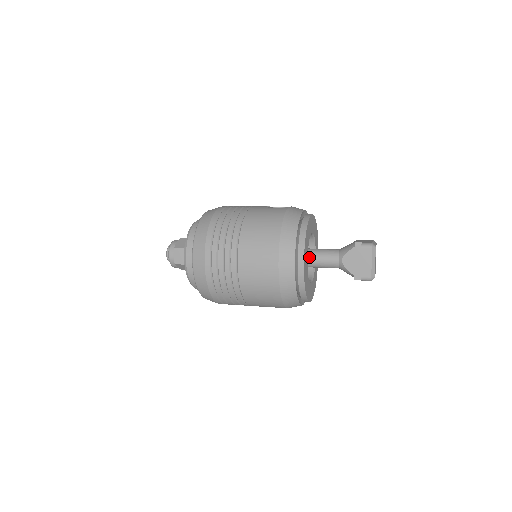
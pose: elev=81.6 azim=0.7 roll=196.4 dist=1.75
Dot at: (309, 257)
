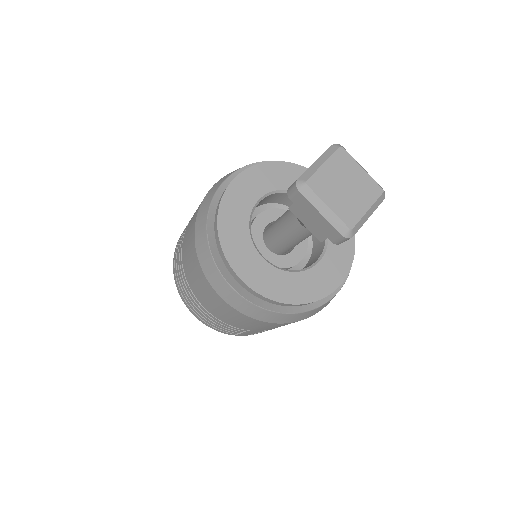
Dot at: occluded
